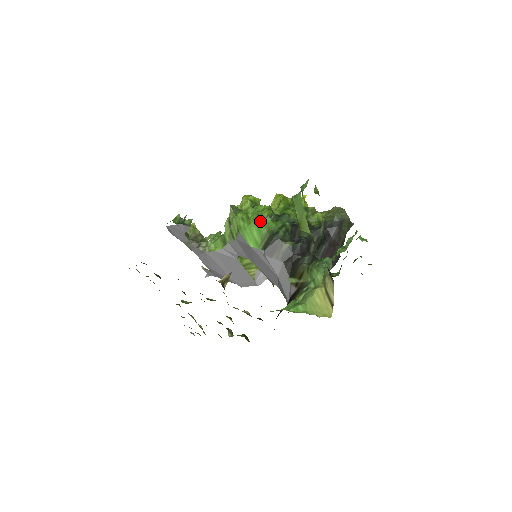
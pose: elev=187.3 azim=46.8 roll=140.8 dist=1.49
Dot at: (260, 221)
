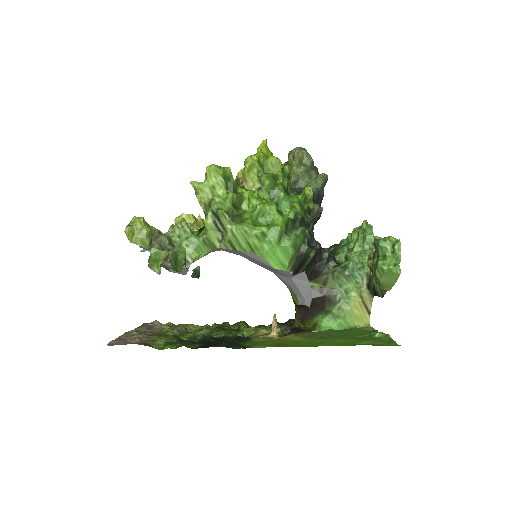
Dot at: (284, 240)
